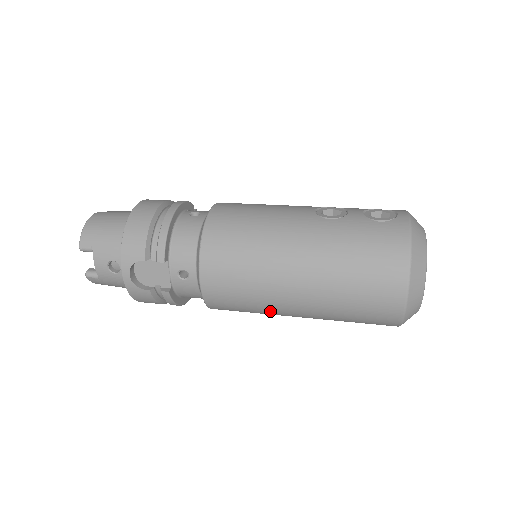
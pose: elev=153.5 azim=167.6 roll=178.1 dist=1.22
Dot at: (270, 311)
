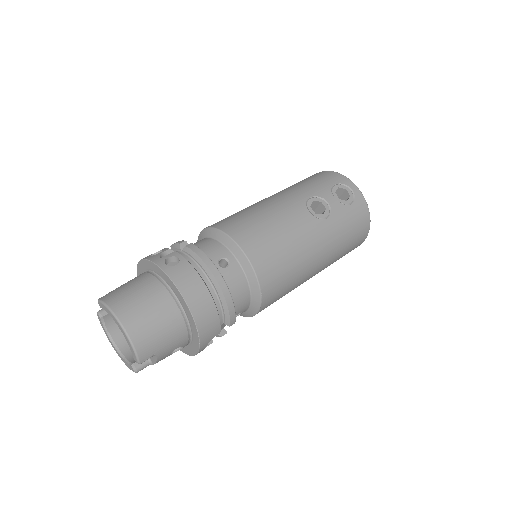
Dot at: occluded
